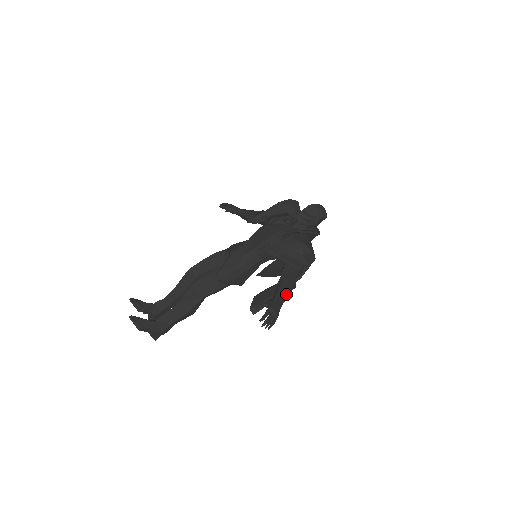
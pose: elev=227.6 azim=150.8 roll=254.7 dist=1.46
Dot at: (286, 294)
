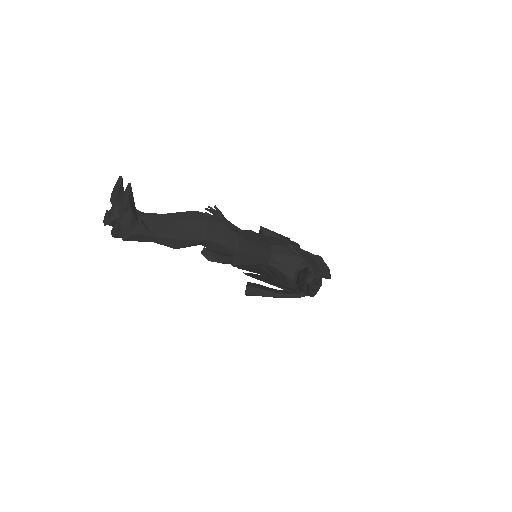
Dot at: occluded
